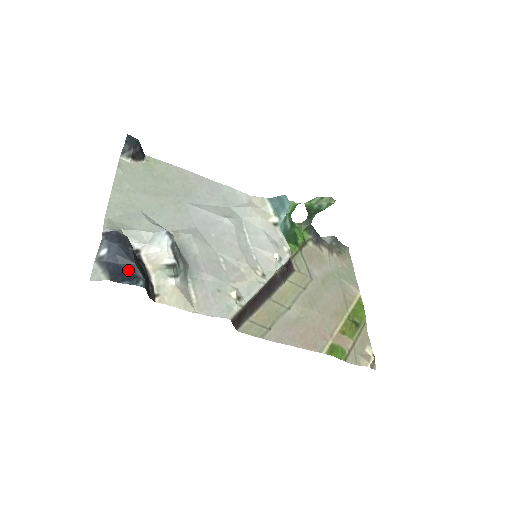
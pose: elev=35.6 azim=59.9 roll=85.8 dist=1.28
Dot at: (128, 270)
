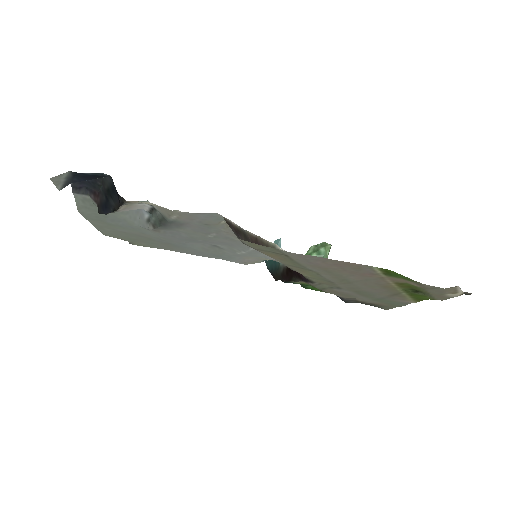
Dot at: occluded
